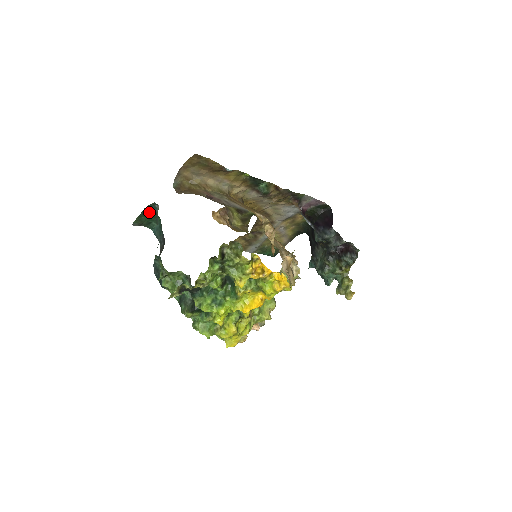
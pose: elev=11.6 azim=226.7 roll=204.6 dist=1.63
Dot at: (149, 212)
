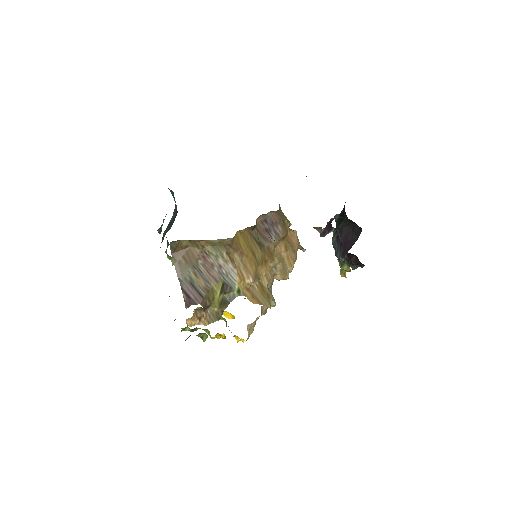
Dot at: occluded
